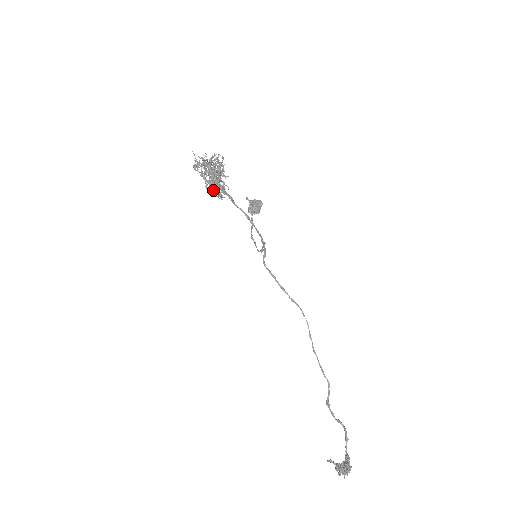
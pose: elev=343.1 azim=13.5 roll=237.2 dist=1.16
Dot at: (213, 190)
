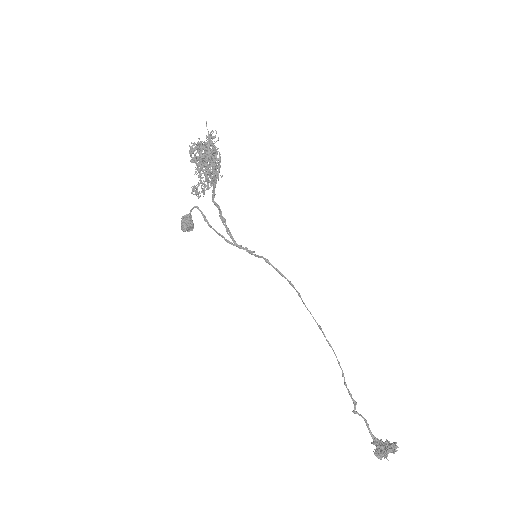
Dot at: (217, 177)
